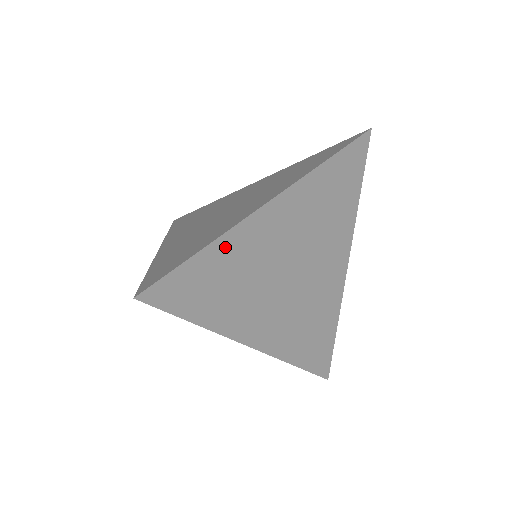
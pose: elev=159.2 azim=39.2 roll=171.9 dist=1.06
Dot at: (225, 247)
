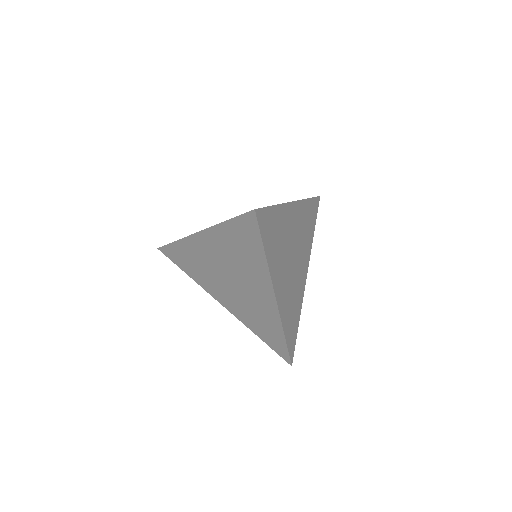
Dot at: (280, 213)
